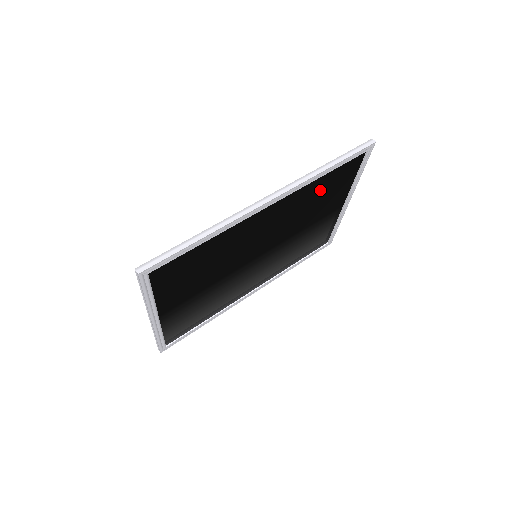
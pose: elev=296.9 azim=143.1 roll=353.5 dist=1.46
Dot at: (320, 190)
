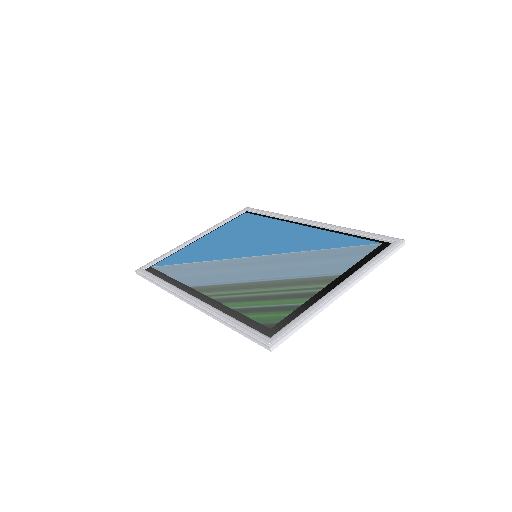
Dot at: occluded
